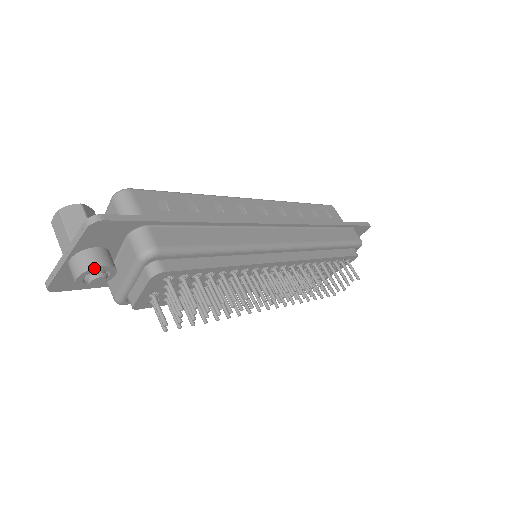
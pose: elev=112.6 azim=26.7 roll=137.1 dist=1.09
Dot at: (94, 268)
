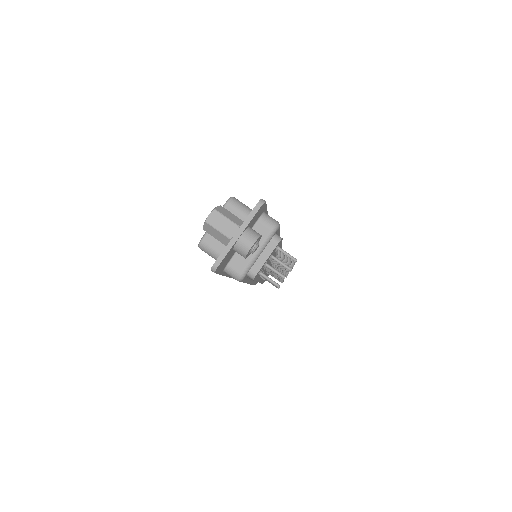
Dot at: (260, 237)
